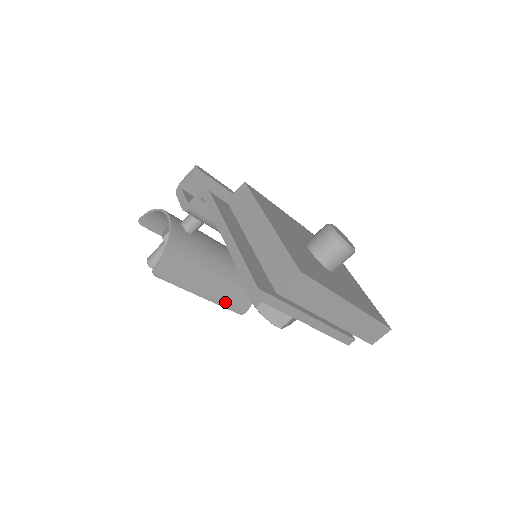
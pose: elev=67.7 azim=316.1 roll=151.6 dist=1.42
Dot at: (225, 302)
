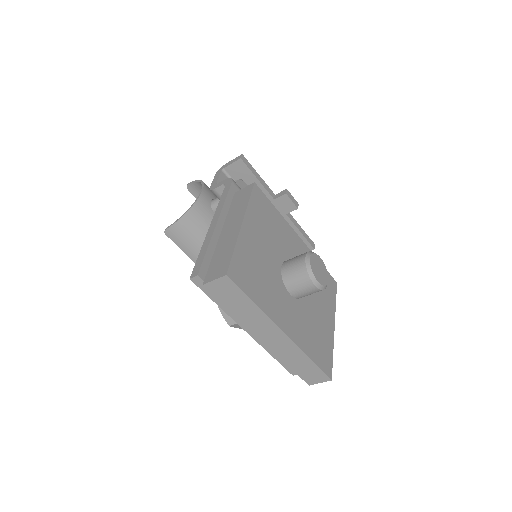
Dot at: occluded
